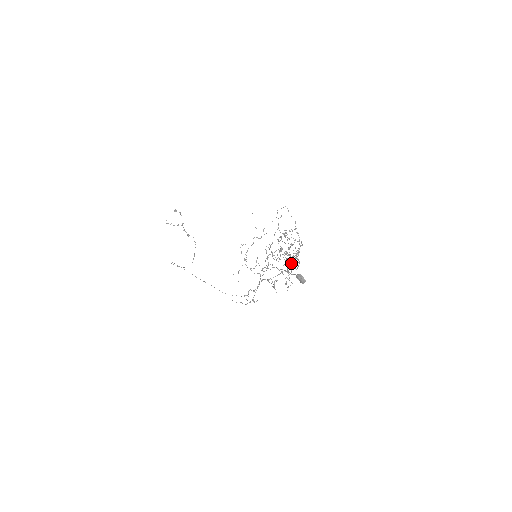
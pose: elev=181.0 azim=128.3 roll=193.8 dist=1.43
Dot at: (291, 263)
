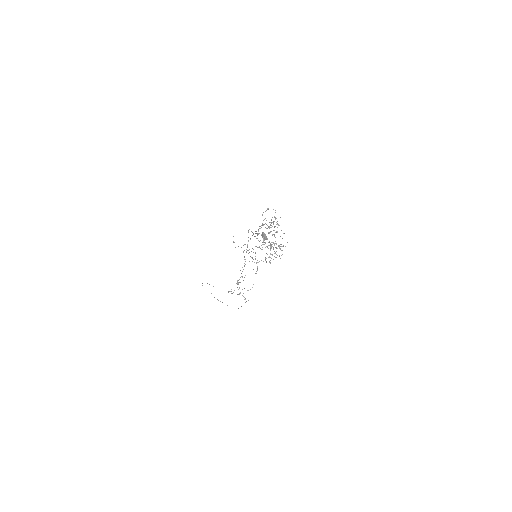
Dot at: (282, 254)
